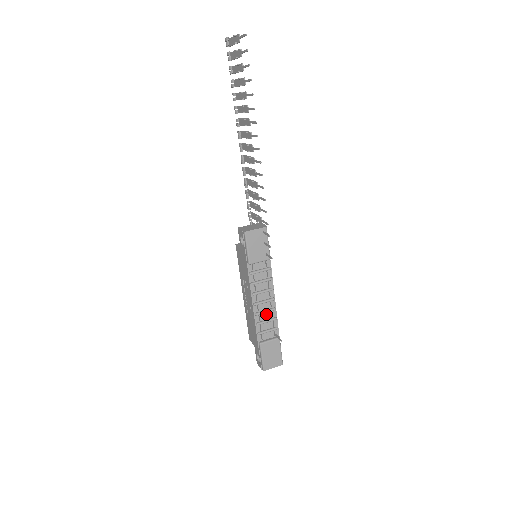
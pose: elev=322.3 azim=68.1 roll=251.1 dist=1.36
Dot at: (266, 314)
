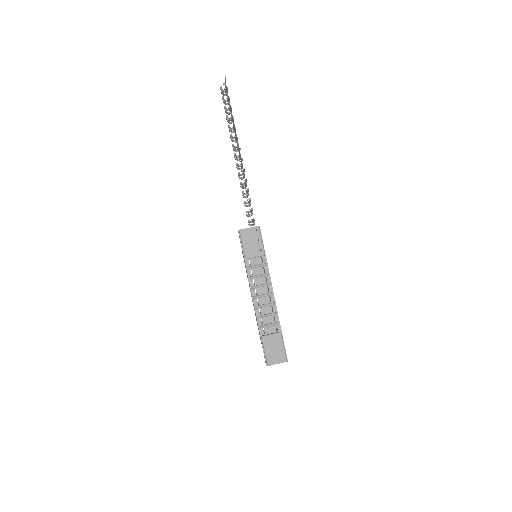
Dot at: (266, 308)
